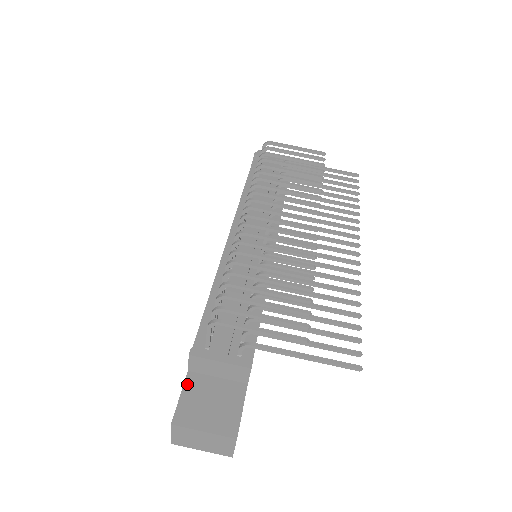
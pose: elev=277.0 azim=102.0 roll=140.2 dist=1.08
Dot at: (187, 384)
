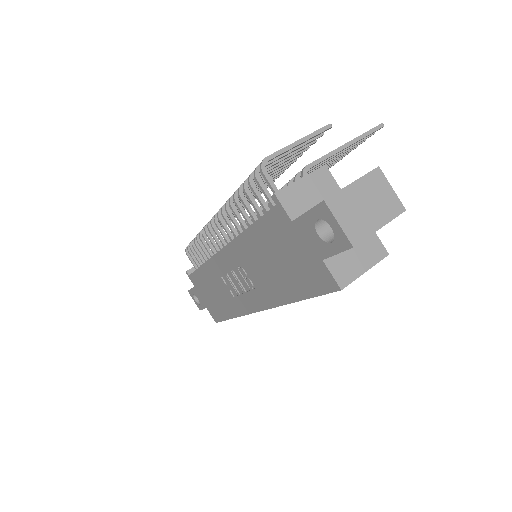
Dot at: (302, 215)
